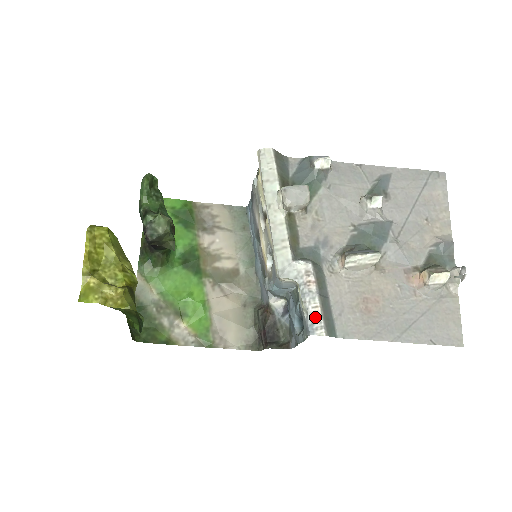
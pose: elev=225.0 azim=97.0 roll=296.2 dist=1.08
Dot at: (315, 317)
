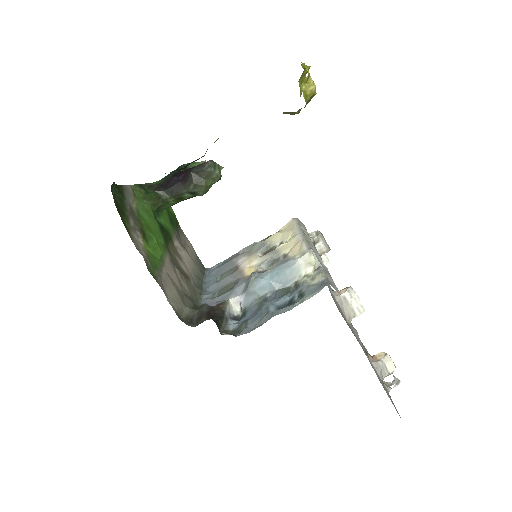
Dot at: (333, 283)
